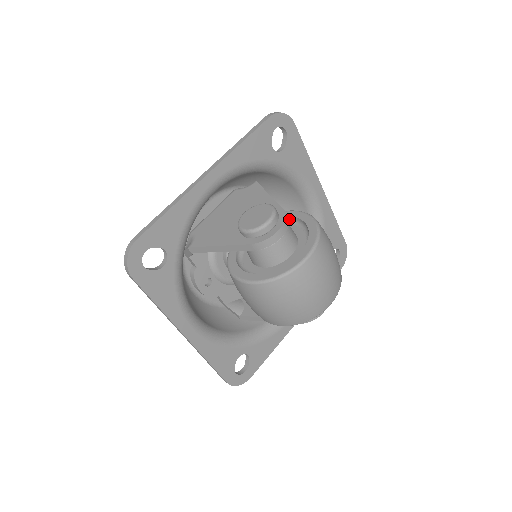
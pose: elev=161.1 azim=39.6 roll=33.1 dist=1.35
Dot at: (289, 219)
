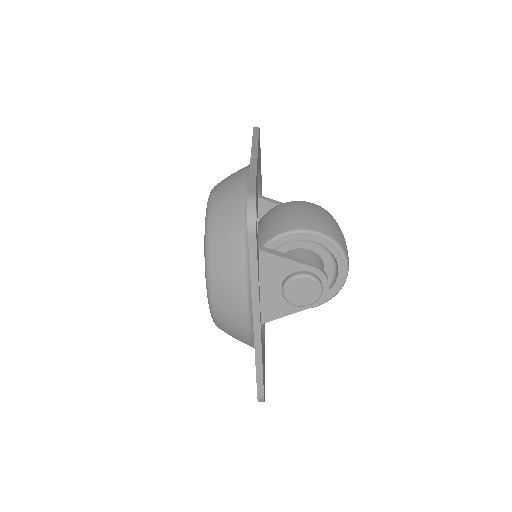
Dot at: occluded
